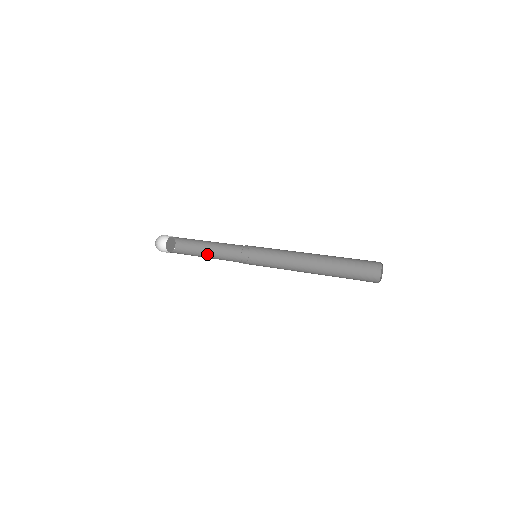
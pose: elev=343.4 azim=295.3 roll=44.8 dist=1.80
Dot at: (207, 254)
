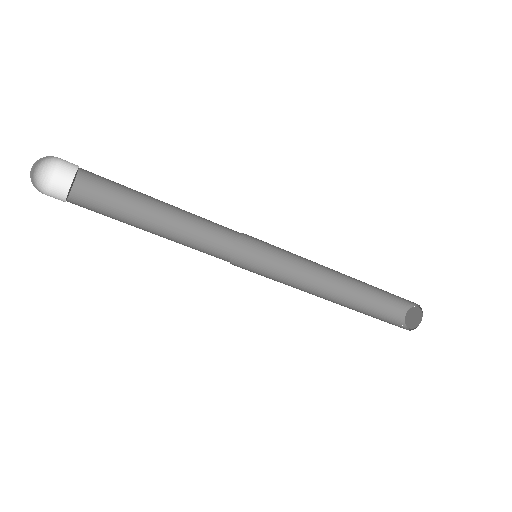
Dot at: (150, 231)
